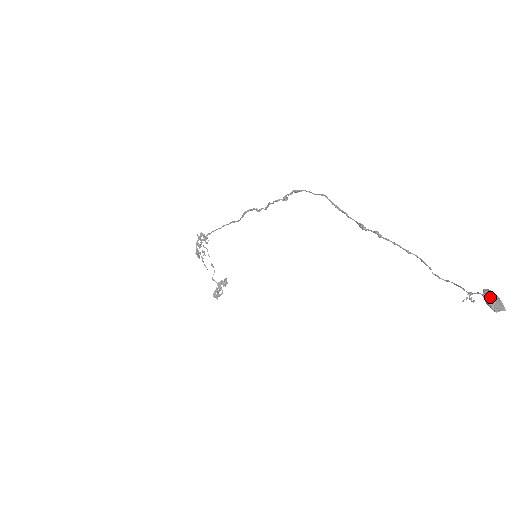
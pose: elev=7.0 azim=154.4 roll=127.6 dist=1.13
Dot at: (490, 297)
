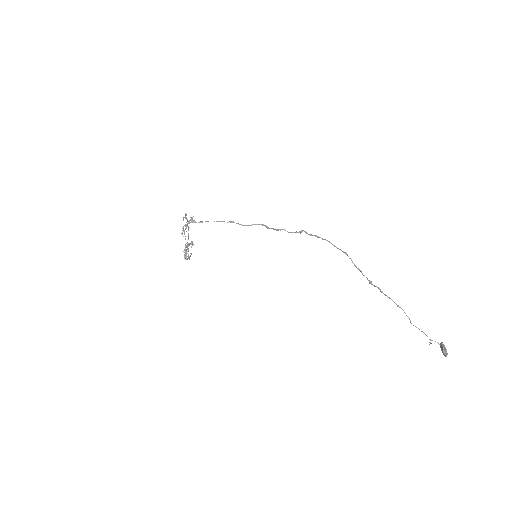
Dot at: (446, 351)
